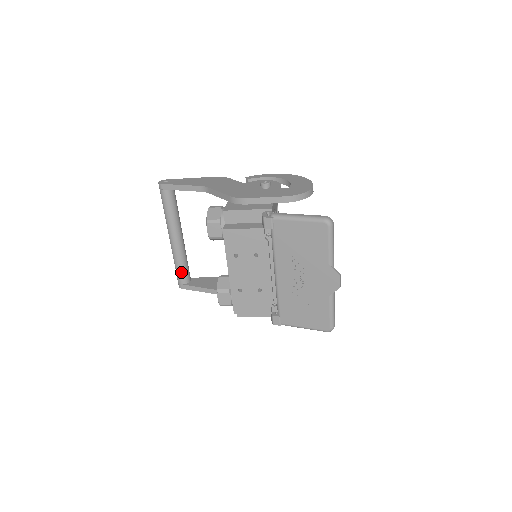
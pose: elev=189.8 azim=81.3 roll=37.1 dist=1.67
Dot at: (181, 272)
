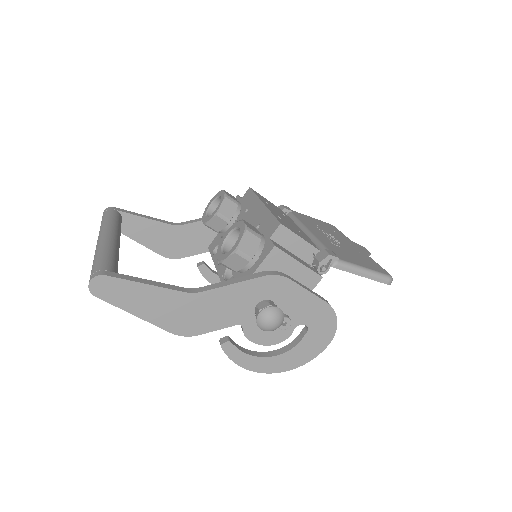
Dot at: (112, 261)
